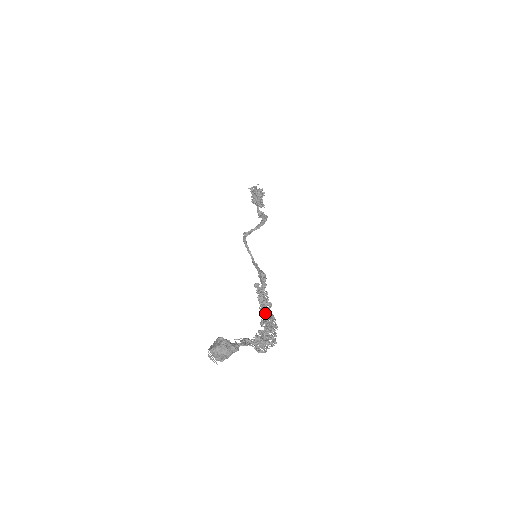
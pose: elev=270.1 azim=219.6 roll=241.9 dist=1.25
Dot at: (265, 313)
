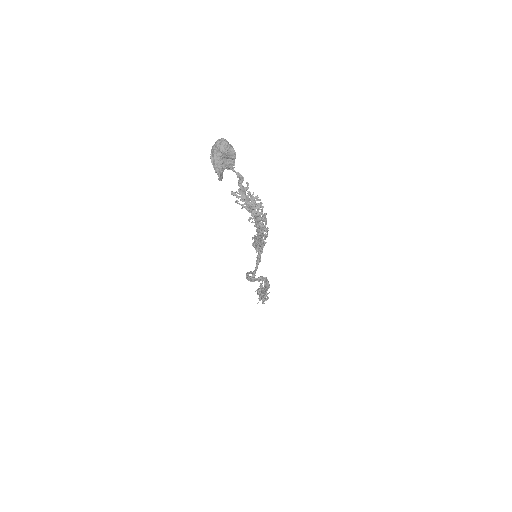
Dot at: occluded
